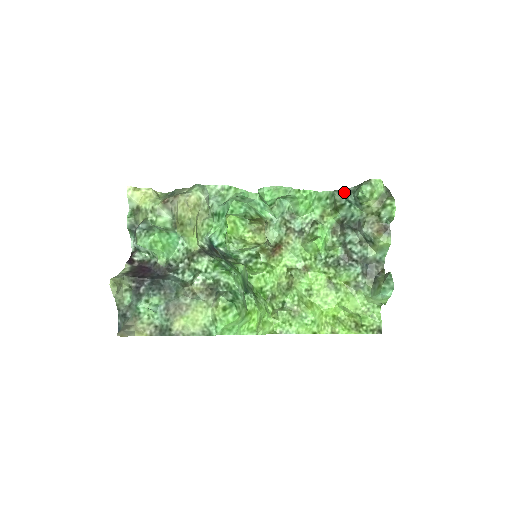
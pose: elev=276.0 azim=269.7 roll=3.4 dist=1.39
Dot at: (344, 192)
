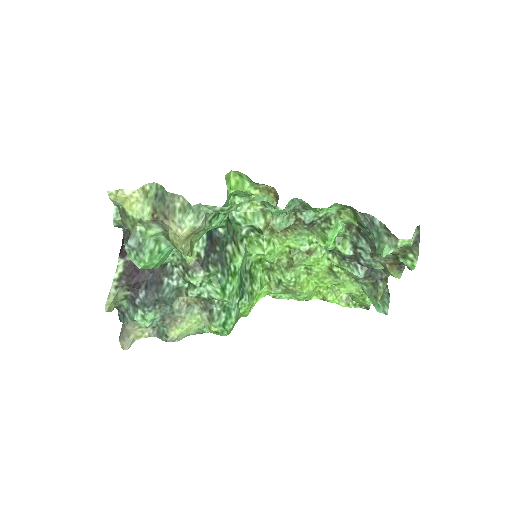
Dot at: (368, 219)
